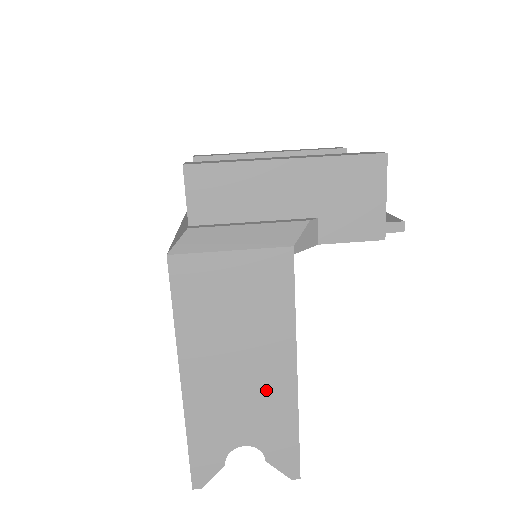
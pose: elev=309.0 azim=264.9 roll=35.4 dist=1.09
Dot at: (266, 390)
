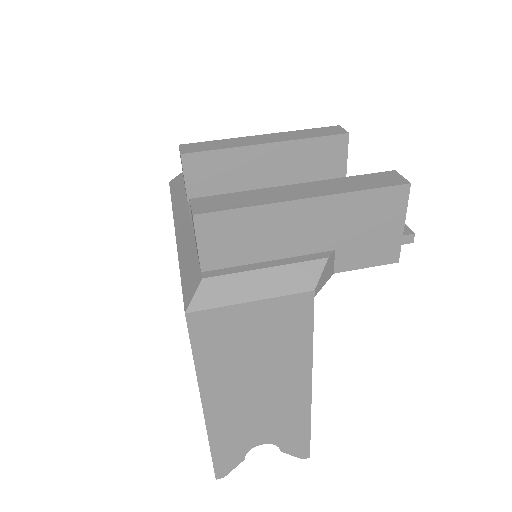
Dot at: (283, 404)
